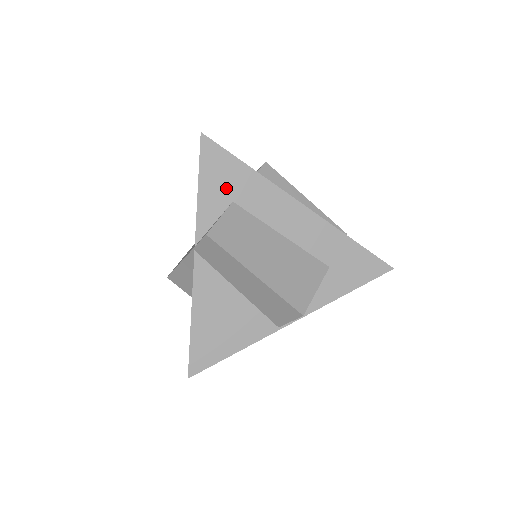
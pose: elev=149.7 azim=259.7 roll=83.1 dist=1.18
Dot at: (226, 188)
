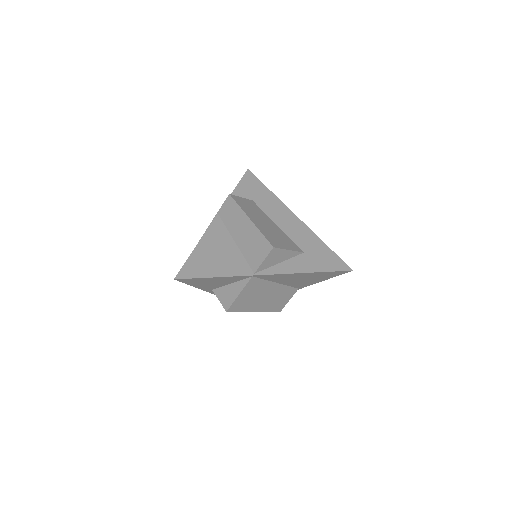
Dot at: (251, 194)
